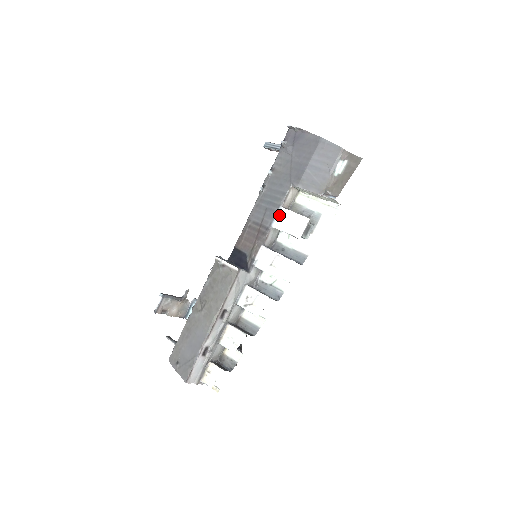
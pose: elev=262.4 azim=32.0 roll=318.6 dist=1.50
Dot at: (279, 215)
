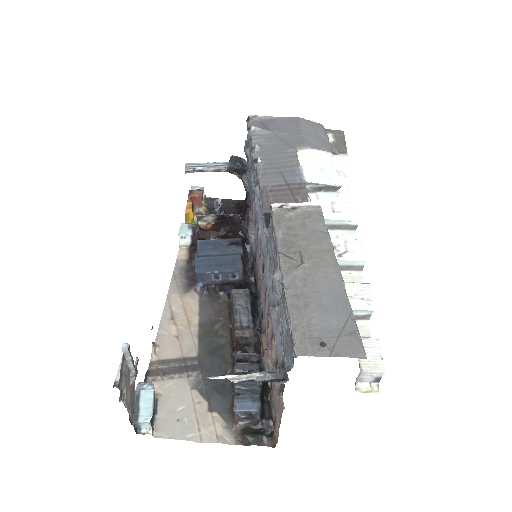
Dot at: (305, 171)
